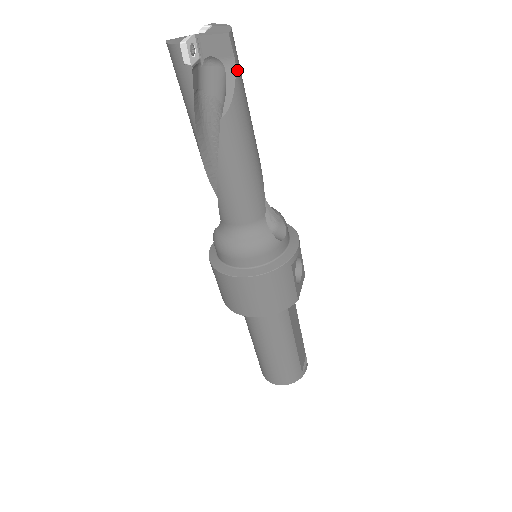
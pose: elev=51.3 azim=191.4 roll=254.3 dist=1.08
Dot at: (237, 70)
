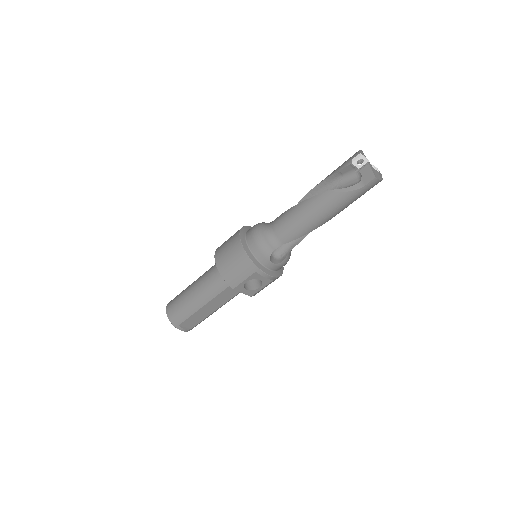
Dot at: (359, 190)
